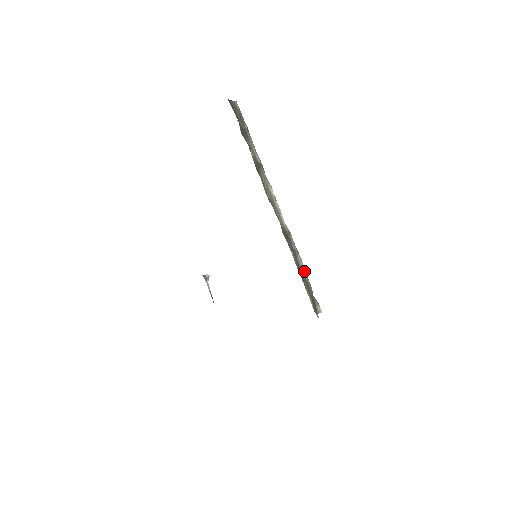
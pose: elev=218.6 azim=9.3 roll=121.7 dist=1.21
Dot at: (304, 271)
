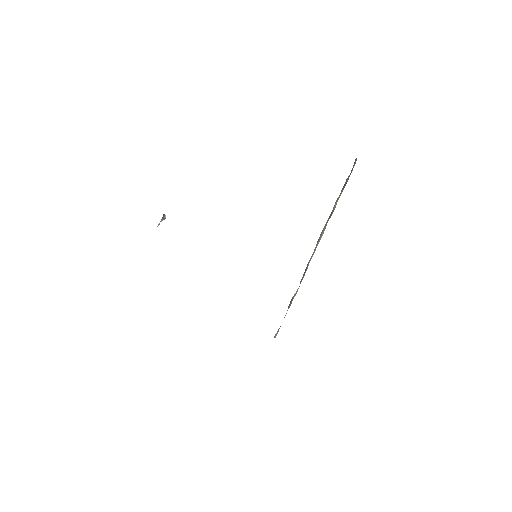
Dot at: (291, 302)
